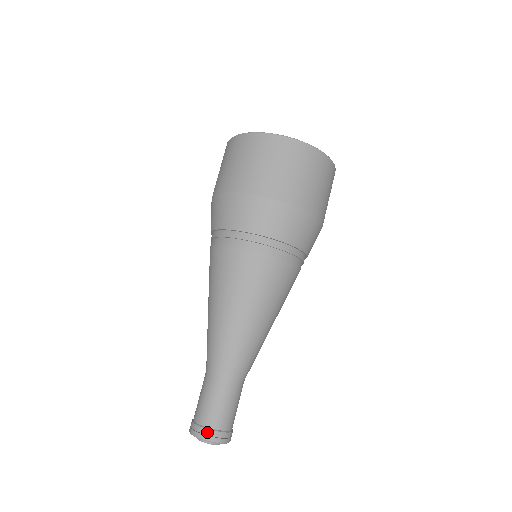
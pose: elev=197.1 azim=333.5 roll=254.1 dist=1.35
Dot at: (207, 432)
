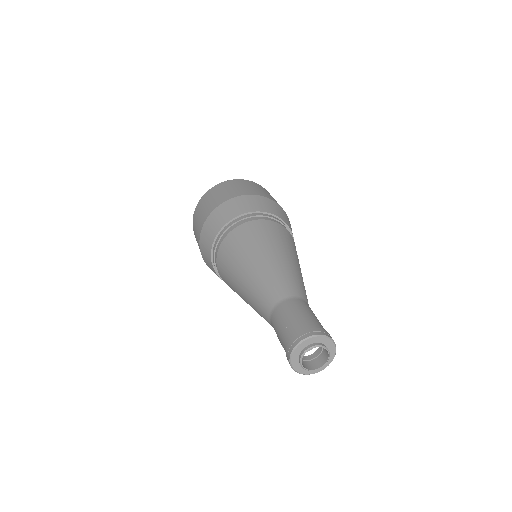
Dot at: (320, 330)
